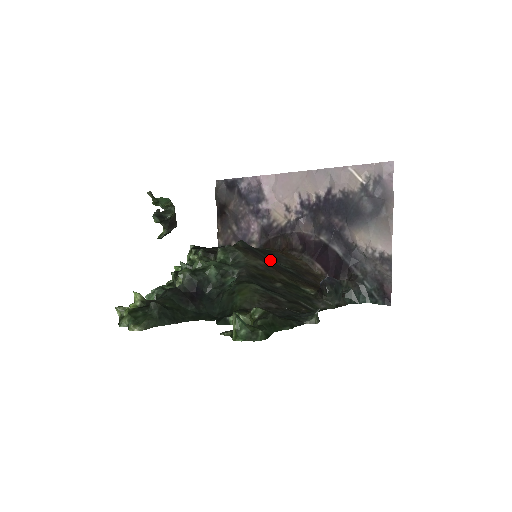
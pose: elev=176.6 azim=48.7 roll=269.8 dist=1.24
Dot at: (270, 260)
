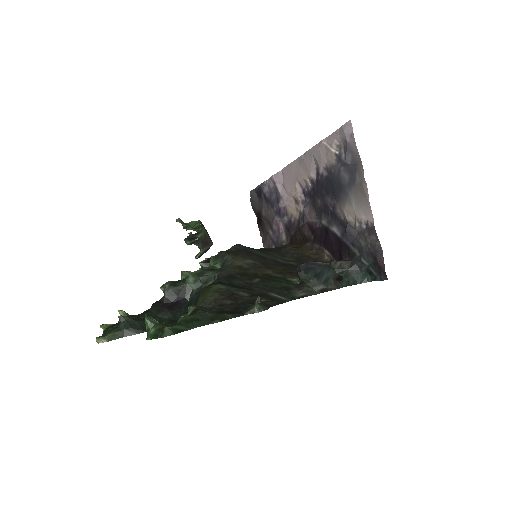
Dot at: (267, 257)
